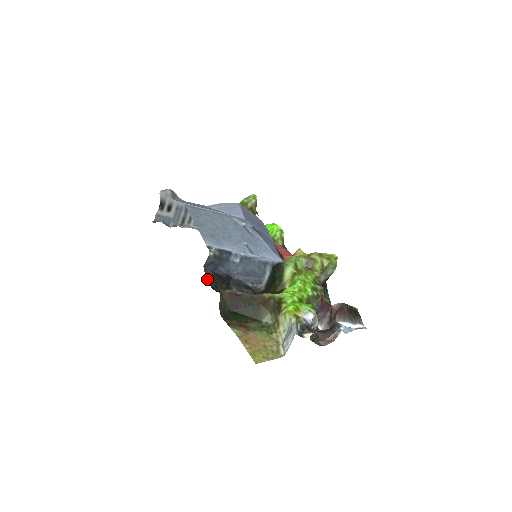
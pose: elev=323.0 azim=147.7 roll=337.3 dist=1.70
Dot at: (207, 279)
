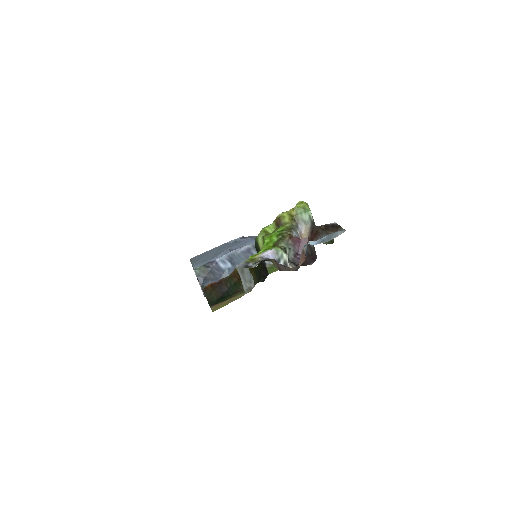
Dot at: occluded
